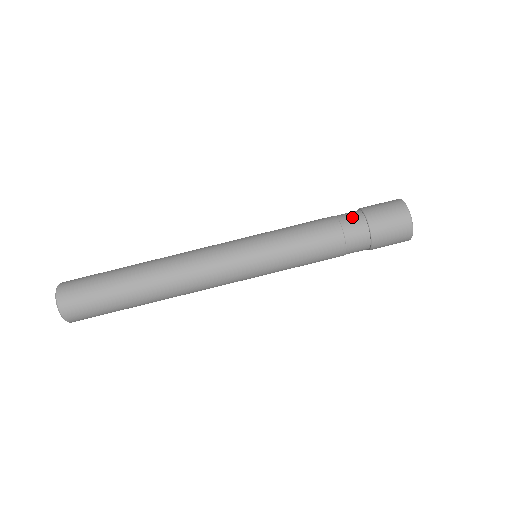
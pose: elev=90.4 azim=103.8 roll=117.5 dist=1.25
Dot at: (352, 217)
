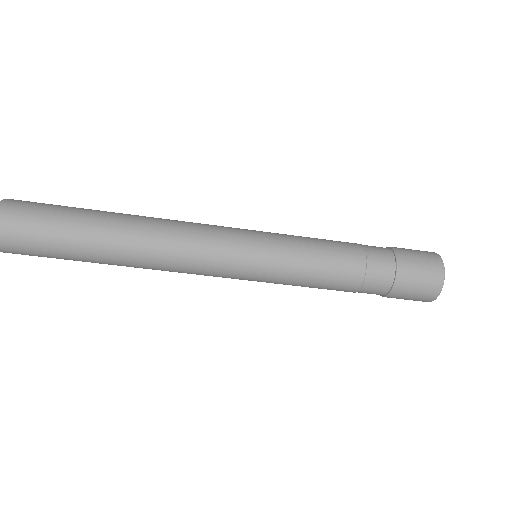
Dot at: (380, 250)
